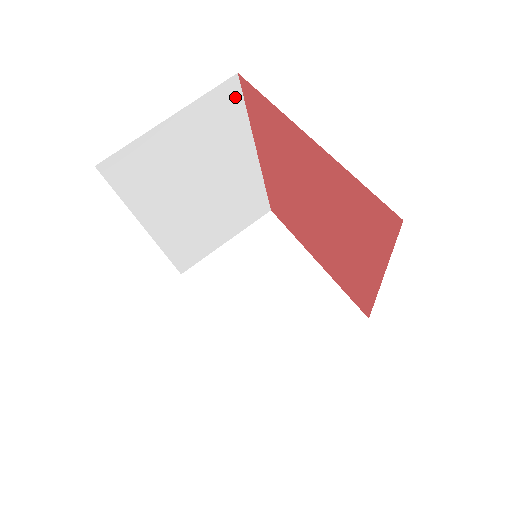
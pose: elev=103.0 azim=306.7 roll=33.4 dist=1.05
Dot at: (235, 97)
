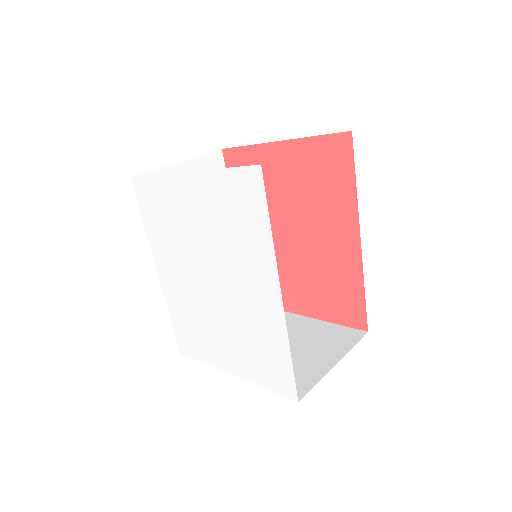
Dot at: occluded
